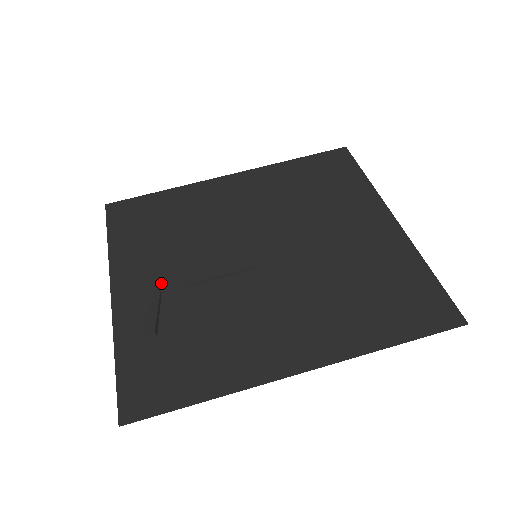
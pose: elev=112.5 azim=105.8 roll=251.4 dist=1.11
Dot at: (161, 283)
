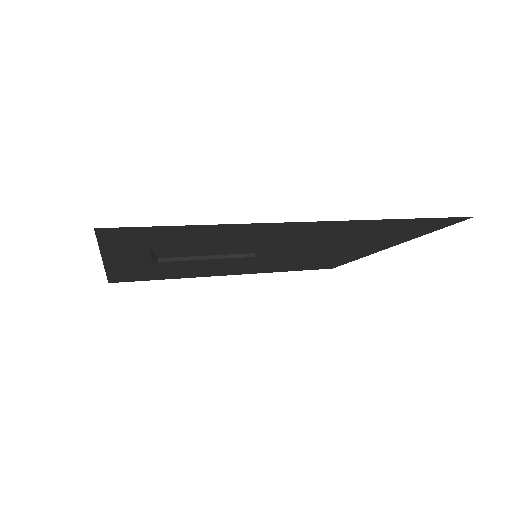
Dot at: occluded
